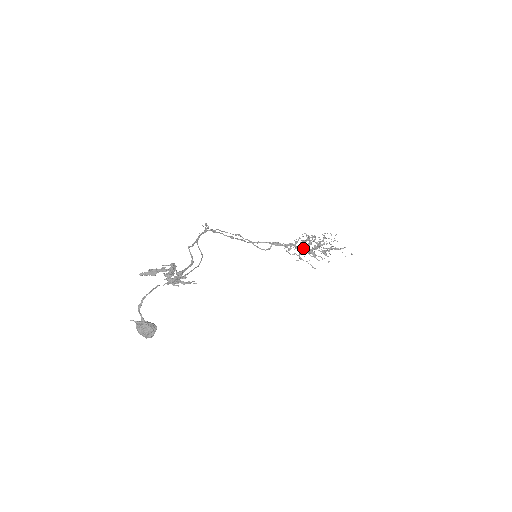
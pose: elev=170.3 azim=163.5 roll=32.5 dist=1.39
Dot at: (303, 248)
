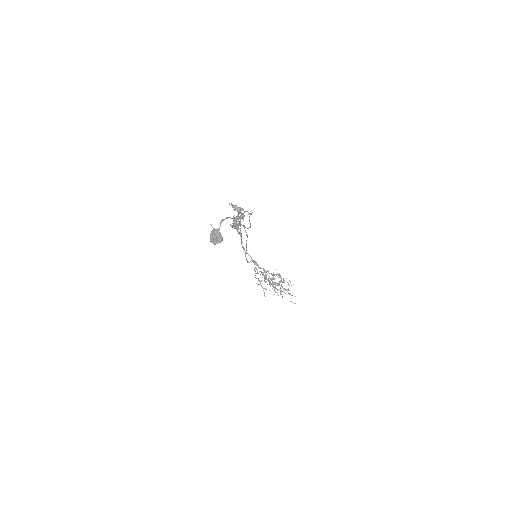
Dot at: occluded
